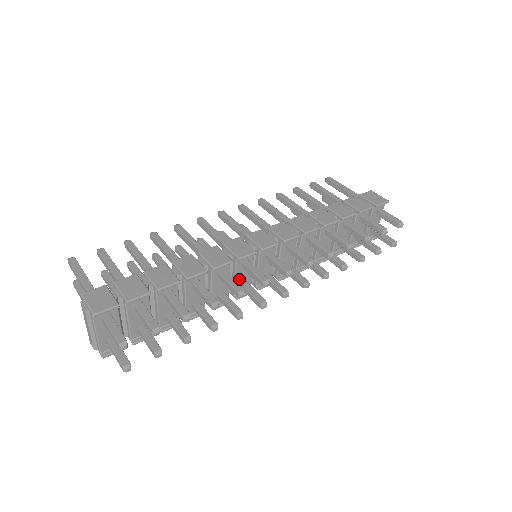
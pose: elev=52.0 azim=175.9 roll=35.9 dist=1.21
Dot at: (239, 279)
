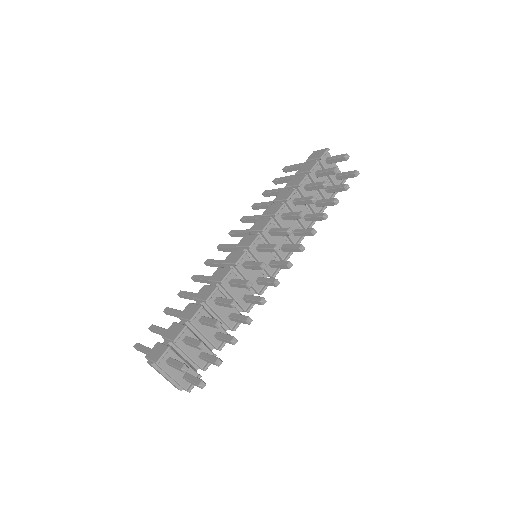
Dot at: (251, 279)
